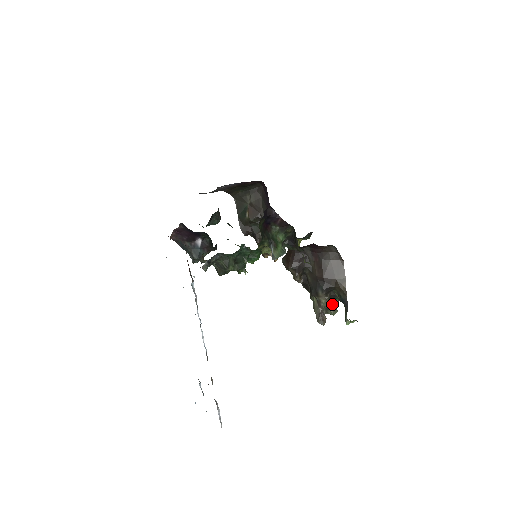
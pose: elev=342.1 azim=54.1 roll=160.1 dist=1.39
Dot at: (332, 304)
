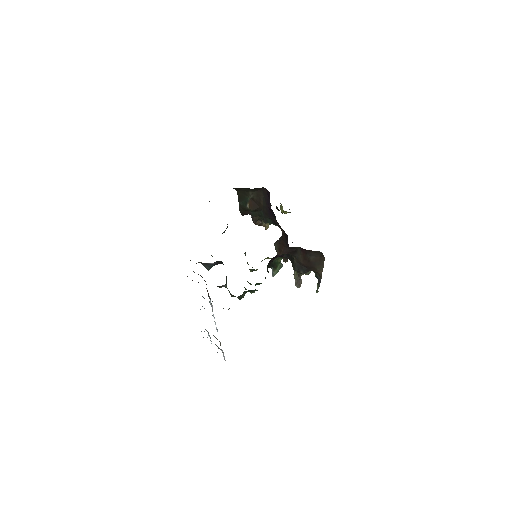
Dot at: occluded
